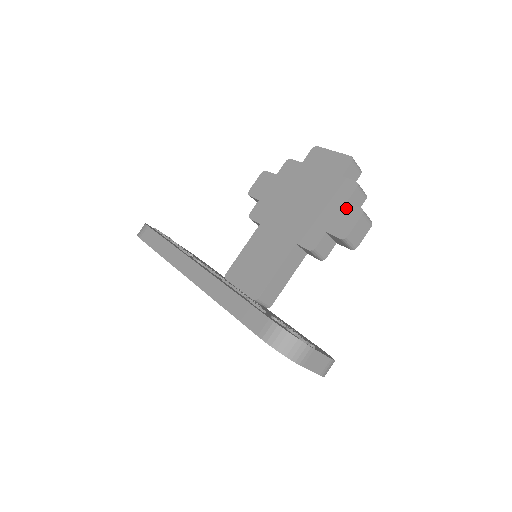
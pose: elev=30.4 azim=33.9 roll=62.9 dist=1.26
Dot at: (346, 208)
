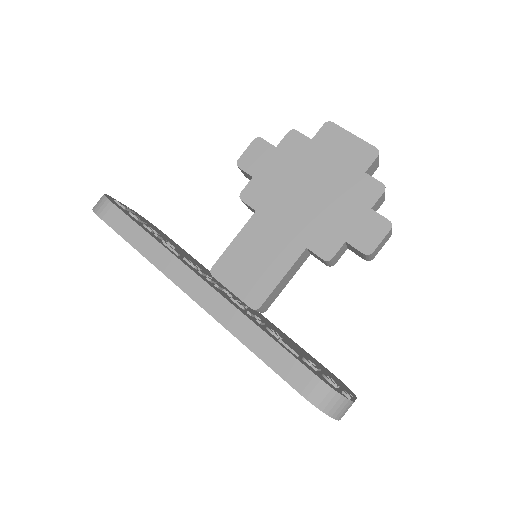
Dot at: (371, 216)
